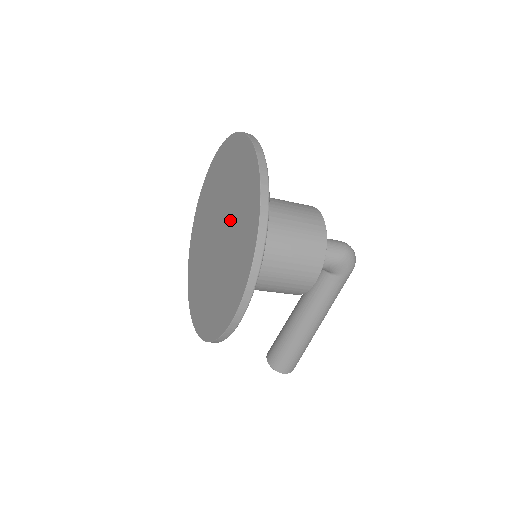
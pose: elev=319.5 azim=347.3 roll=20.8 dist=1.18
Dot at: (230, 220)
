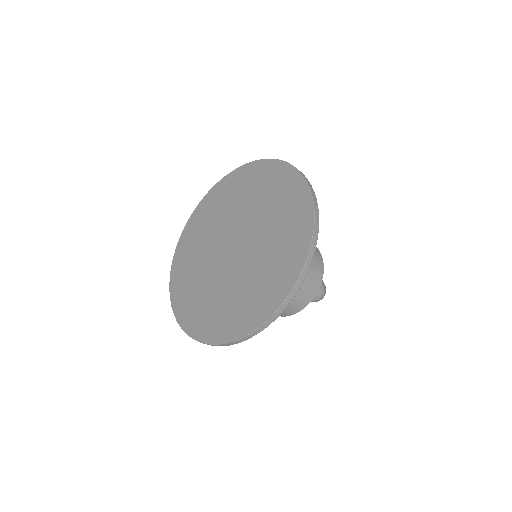
Dot at: (237, 276)
